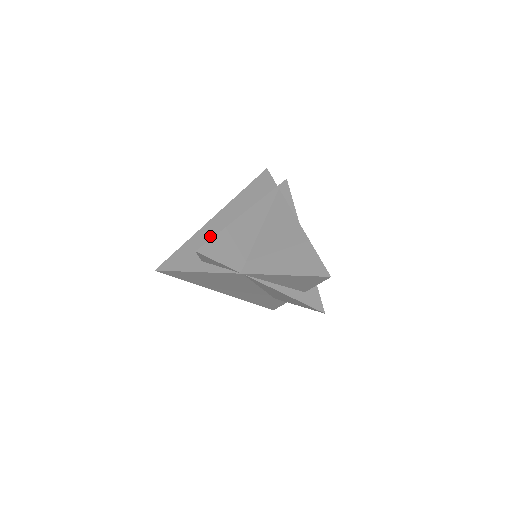
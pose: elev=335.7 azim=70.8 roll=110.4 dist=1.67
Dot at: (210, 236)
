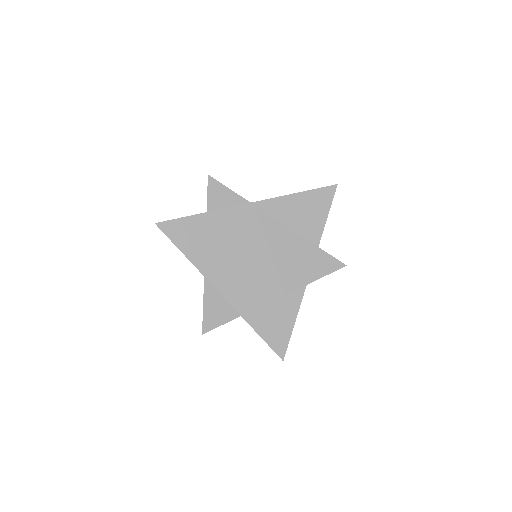
Dot at: occluded
